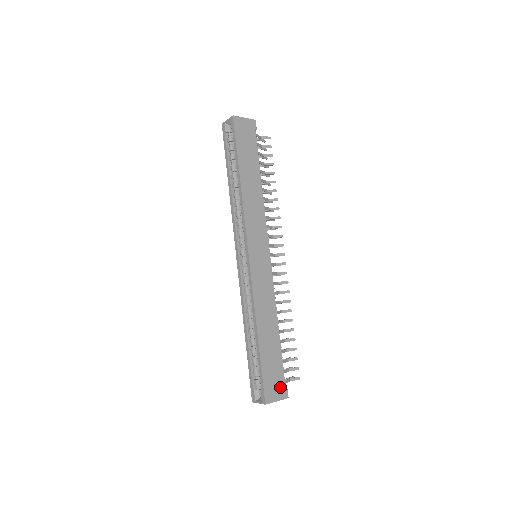
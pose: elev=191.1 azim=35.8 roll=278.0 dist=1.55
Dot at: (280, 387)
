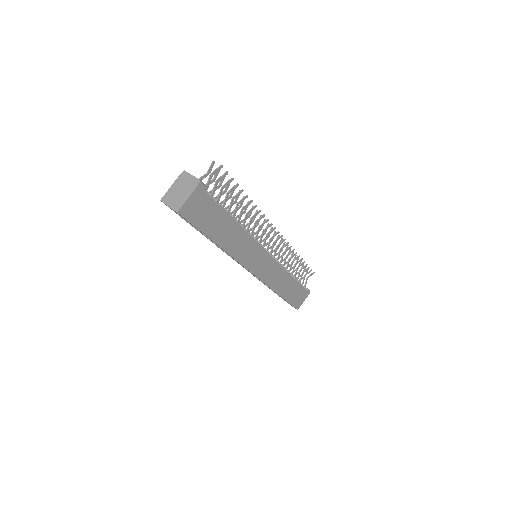
Dot at: (304, 295)
